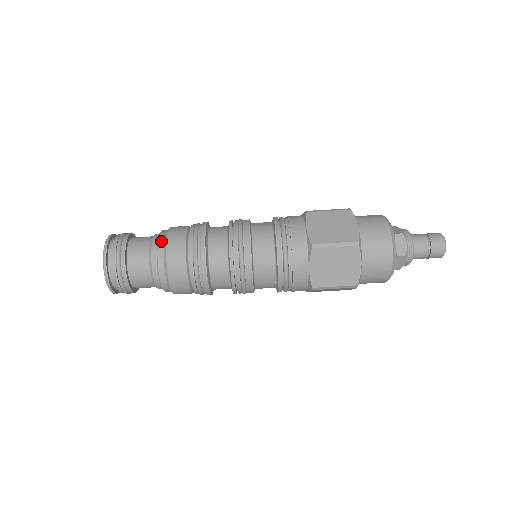
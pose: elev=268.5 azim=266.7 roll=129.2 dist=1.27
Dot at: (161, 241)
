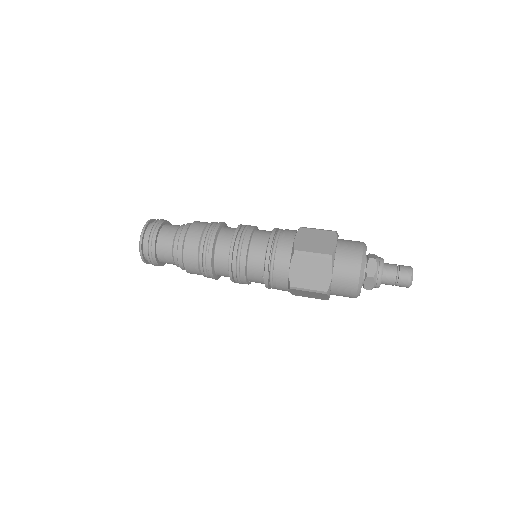
Dot at: (185, 228)
